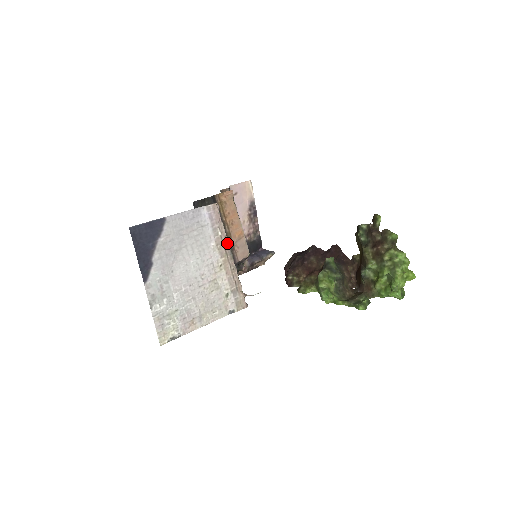
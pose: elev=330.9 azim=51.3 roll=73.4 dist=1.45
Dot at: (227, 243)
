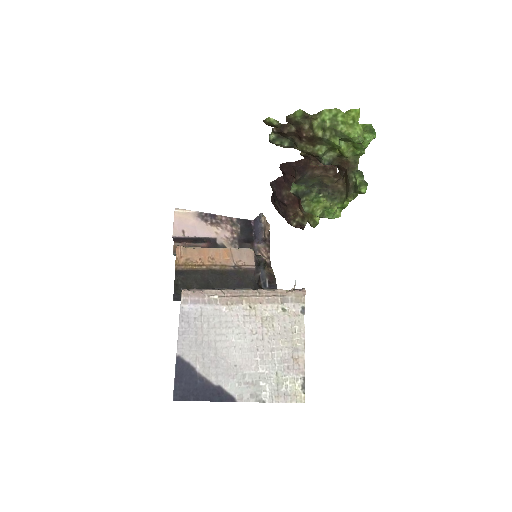
Dot at: (229, 291)
